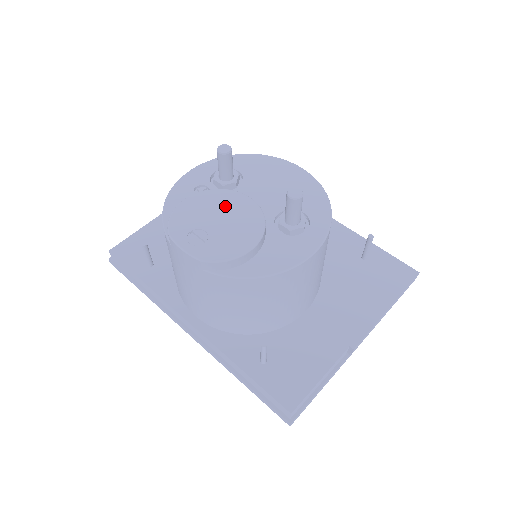
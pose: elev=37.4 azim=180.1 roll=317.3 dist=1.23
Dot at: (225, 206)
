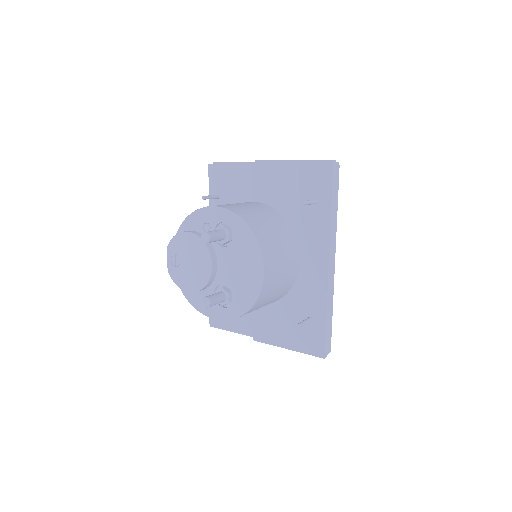
Dot at: (198, 258)
